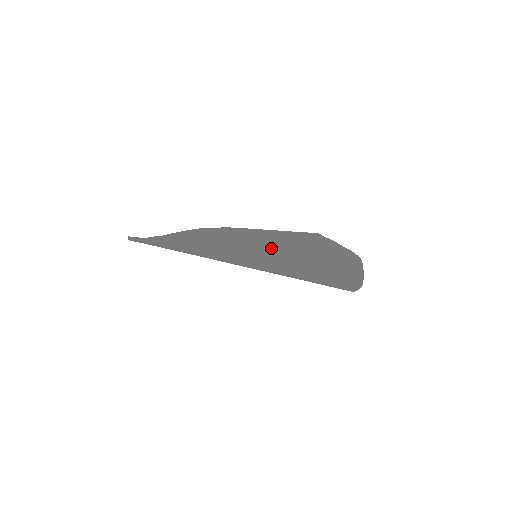
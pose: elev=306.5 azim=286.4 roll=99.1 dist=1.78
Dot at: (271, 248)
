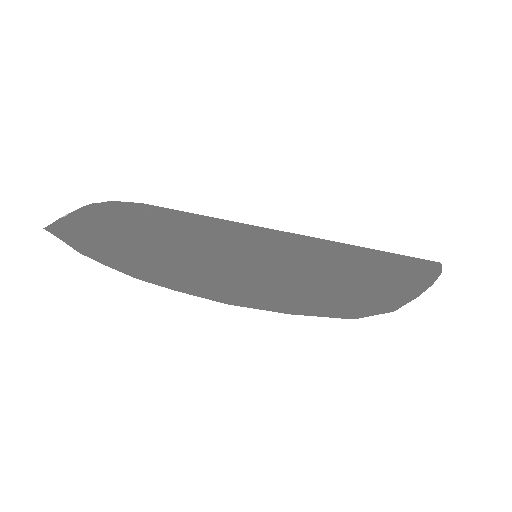
Dot at: occluded
